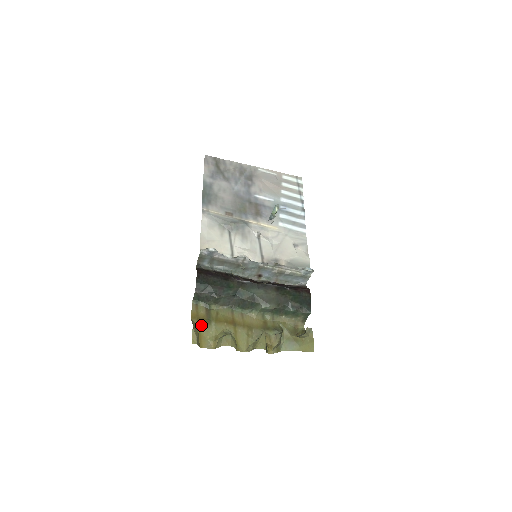
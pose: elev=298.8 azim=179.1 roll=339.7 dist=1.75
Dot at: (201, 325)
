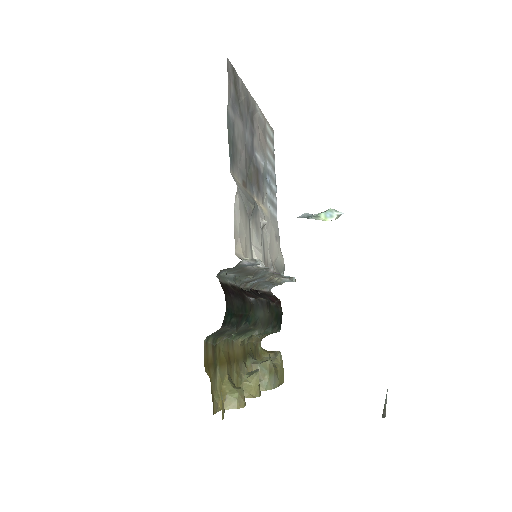
Dot at: (212, 377)
